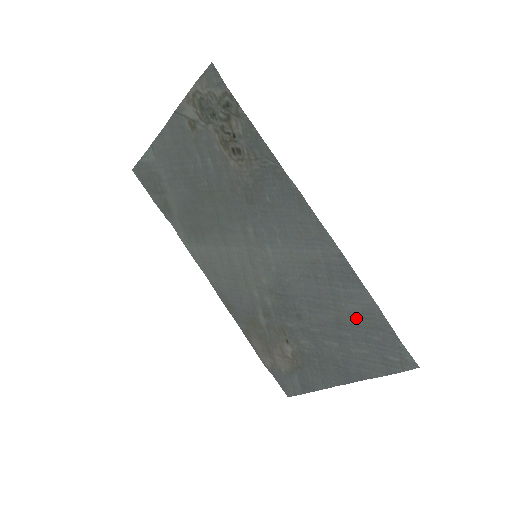
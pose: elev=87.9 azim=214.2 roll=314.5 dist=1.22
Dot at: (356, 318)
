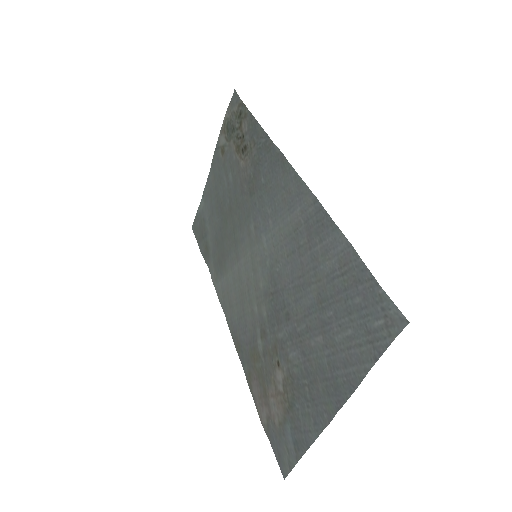
Dot at: (334, 280)
